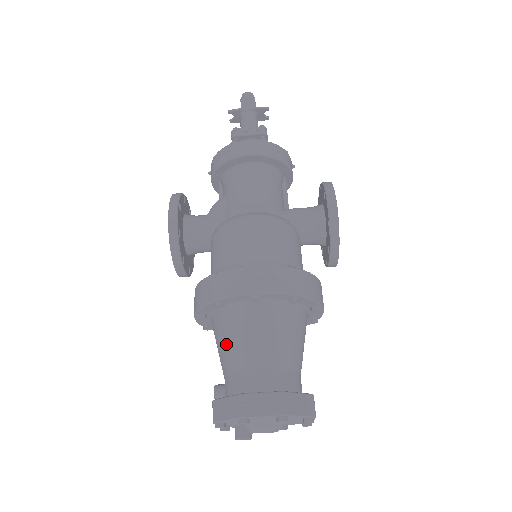
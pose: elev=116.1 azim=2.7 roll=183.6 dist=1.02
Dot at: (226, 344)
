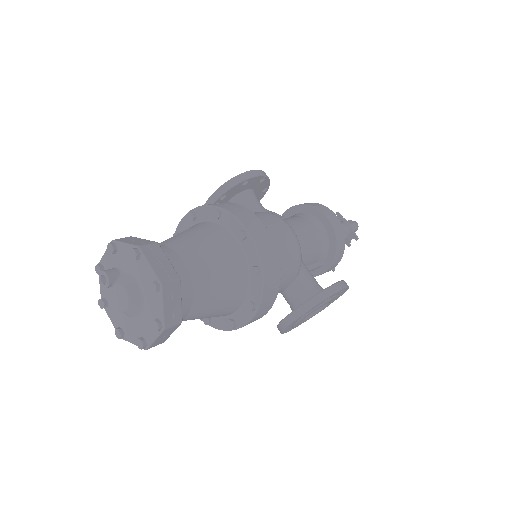
Dot at: (185, 234)
